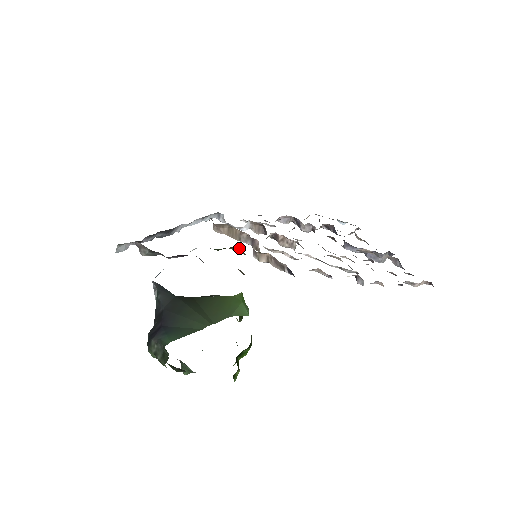
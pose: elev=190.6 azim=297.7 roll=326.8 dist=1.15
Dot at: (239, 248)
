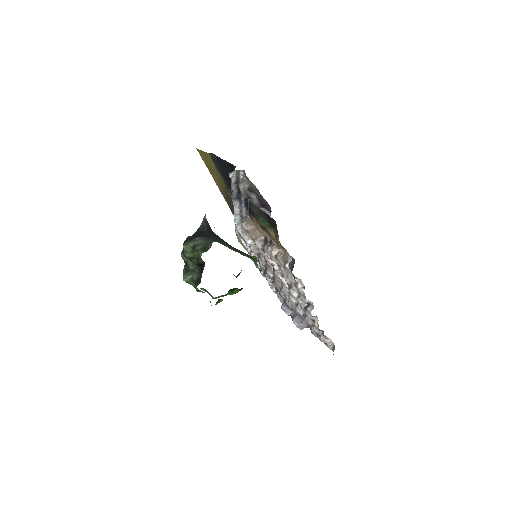
Dot at: occluded
